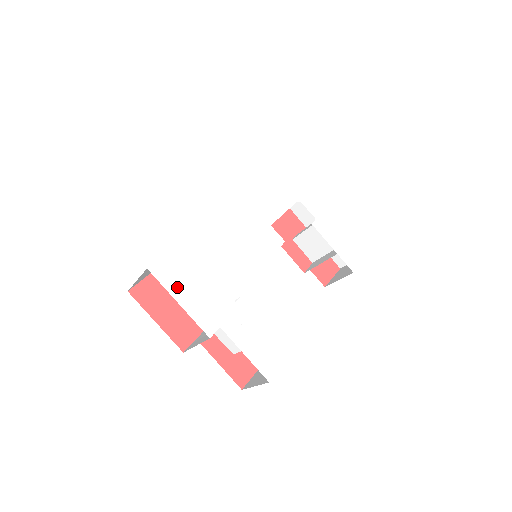
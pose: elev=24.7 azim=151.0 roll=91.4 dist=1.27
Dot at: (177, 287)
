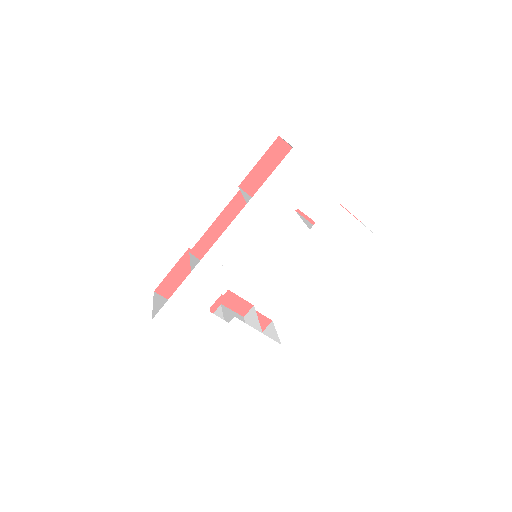
Dot at: (178, 326)
